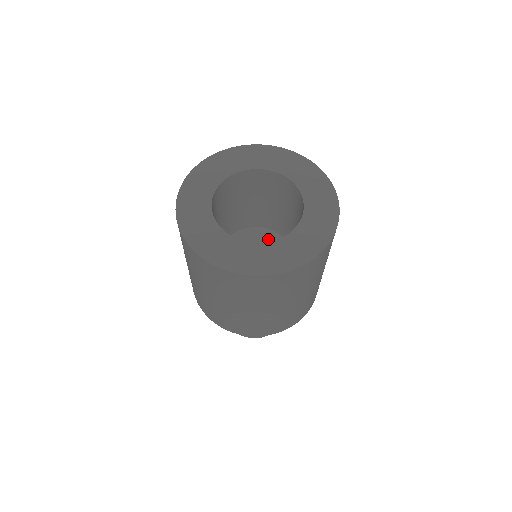
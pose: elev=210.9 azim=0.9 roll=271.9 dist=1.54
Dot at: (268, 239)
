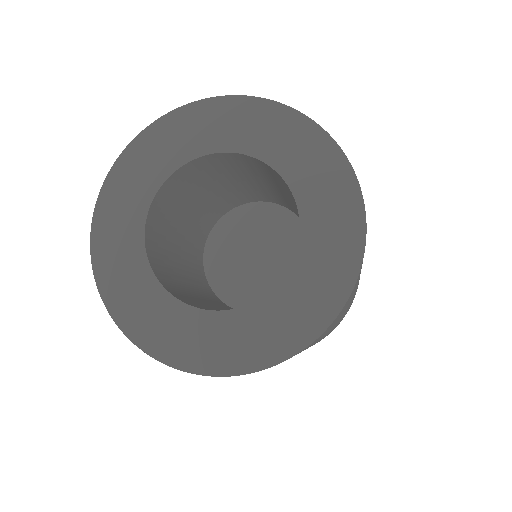
Dot at: (239, 224)
